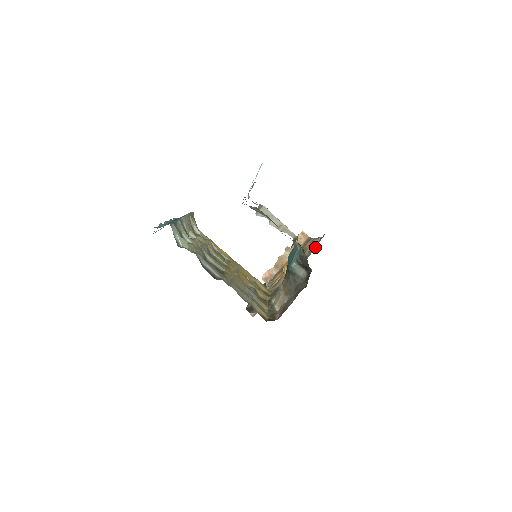
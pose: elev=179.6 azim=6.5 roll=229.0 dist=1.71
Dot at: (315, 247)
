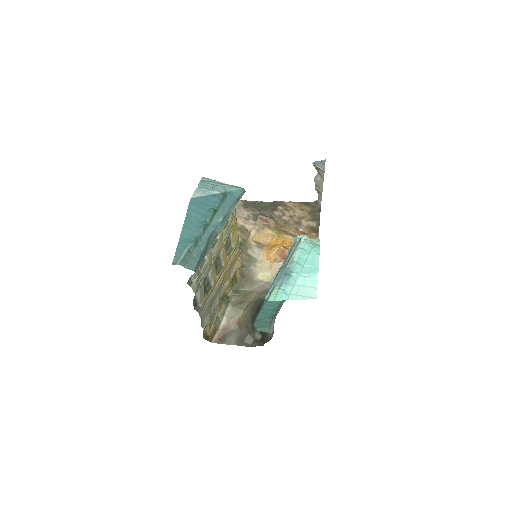
Dot at: occluded
